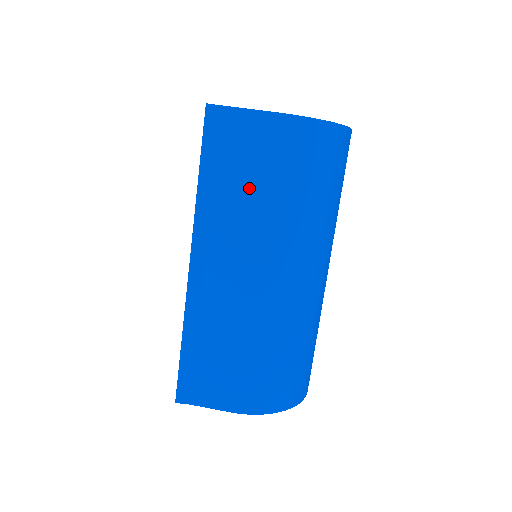
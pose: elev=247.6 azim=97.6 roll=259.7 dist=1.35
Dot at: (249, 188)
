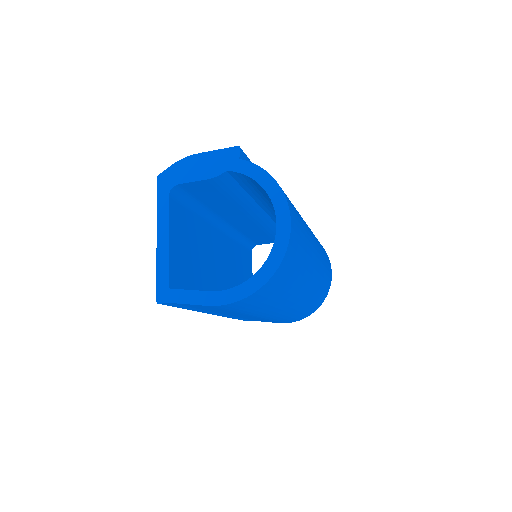
Dot at: occluded
